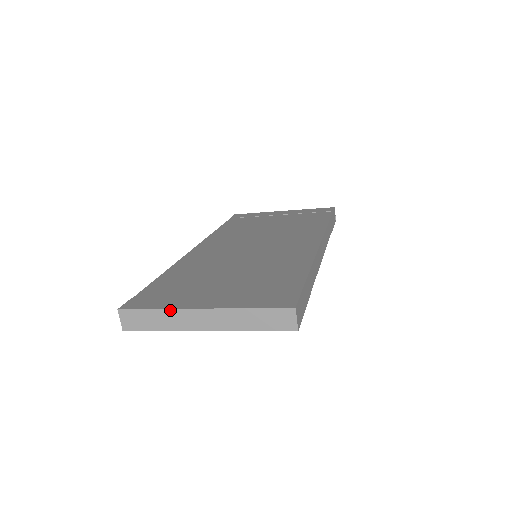
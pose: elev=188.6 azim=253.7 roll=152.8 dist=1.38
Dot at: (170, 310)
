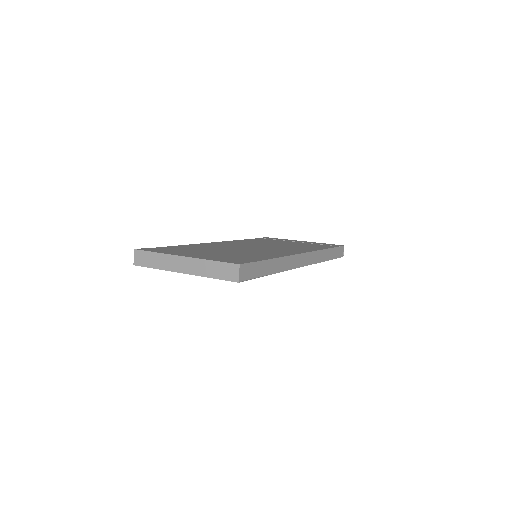
Dot at: (164, 254)
